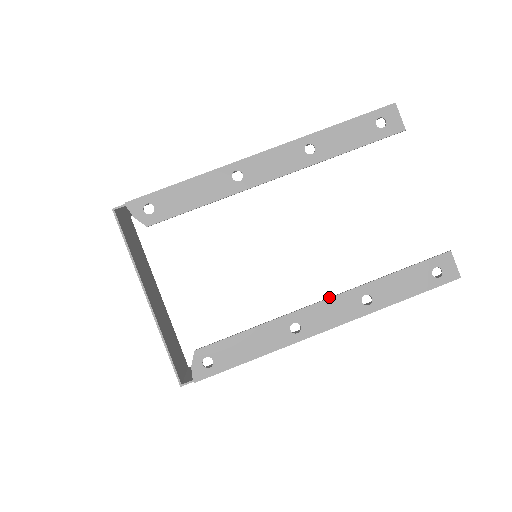
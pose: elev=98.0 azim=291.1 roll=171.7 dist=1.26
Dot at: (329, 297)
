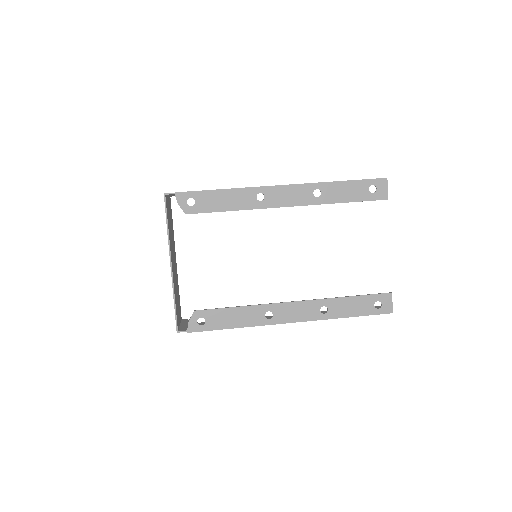
Dot at: occluded
